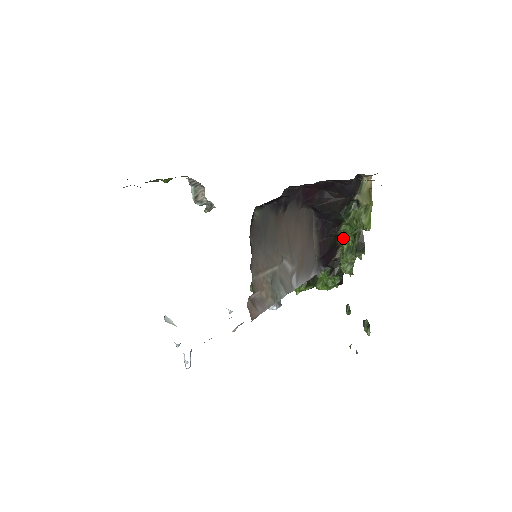
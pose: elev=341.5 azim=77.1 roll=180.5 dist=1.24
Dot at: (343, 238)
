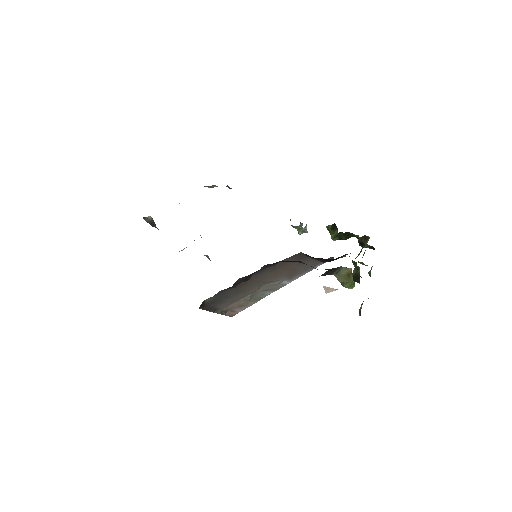
Dot at: occluded
